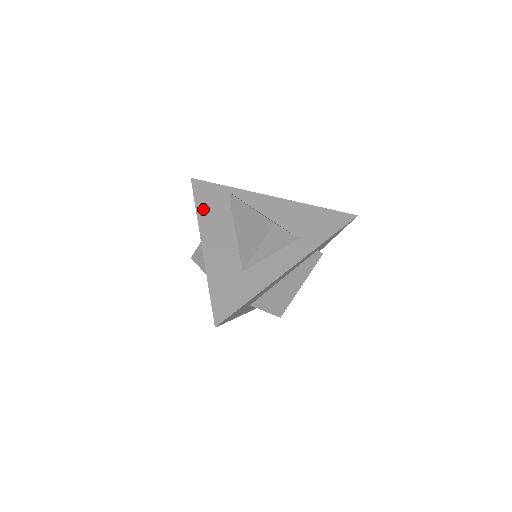
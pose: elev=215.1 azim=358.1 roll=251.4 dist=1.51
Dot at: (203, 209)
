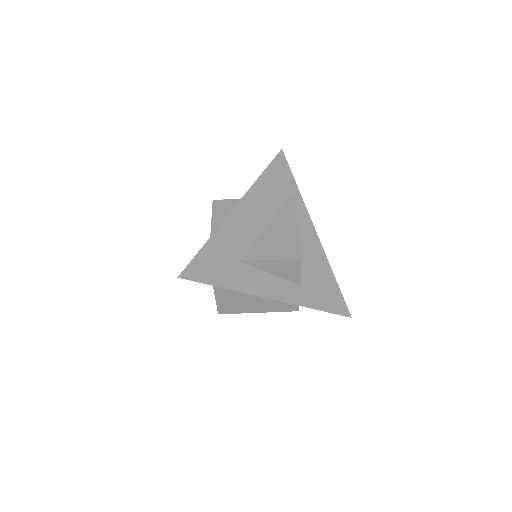
Dot at: (265, 182)
